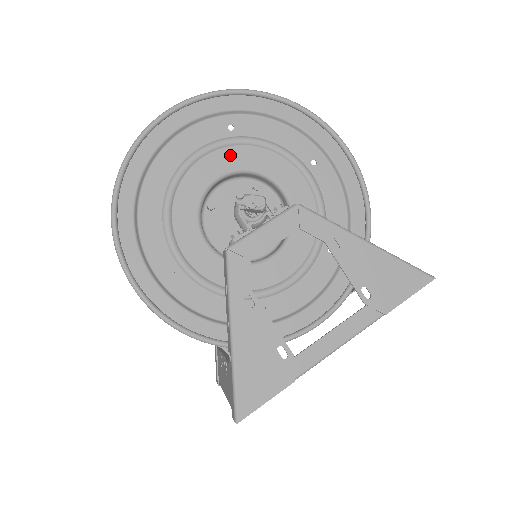
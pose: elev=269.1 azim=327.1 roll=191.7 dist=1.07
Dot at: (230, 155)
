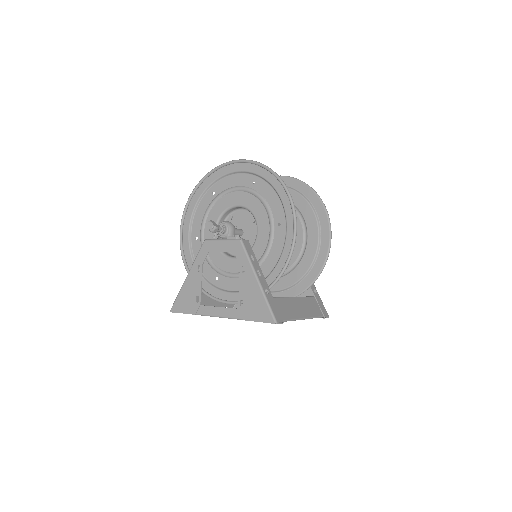
Dot at: (246, 197)
